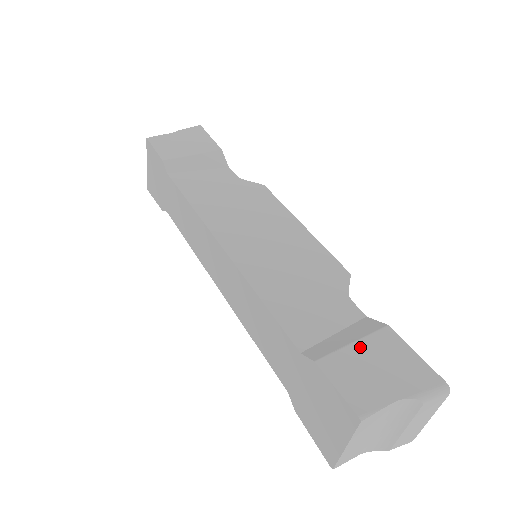
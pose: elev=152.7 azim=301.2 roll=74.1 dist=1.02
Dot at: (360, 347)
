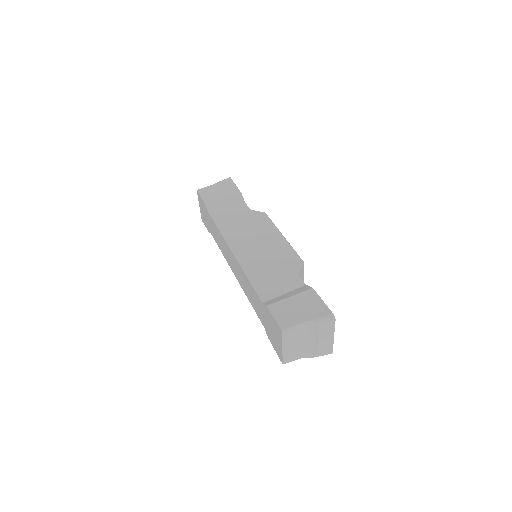
Dot at: (293, 299)
